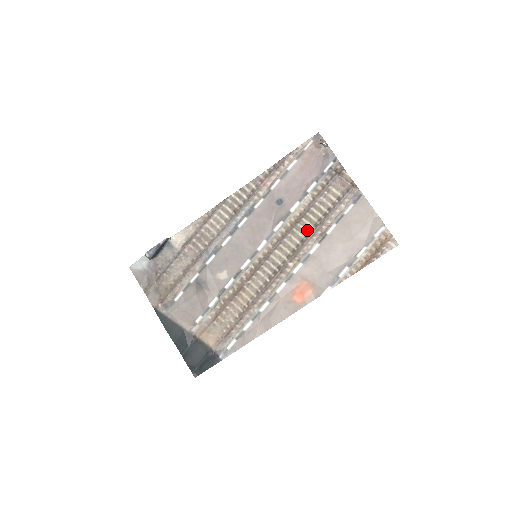
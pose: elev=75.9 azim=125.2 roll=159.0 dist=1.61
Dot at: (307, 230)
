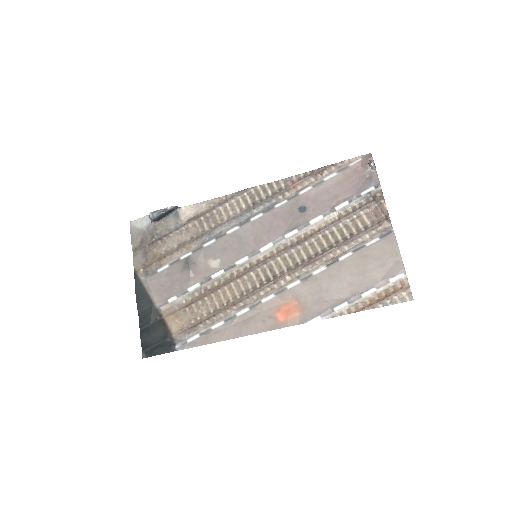
Dot at: (320, 248)
